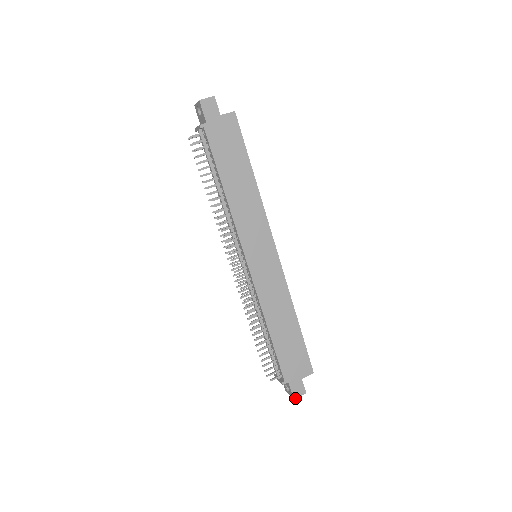
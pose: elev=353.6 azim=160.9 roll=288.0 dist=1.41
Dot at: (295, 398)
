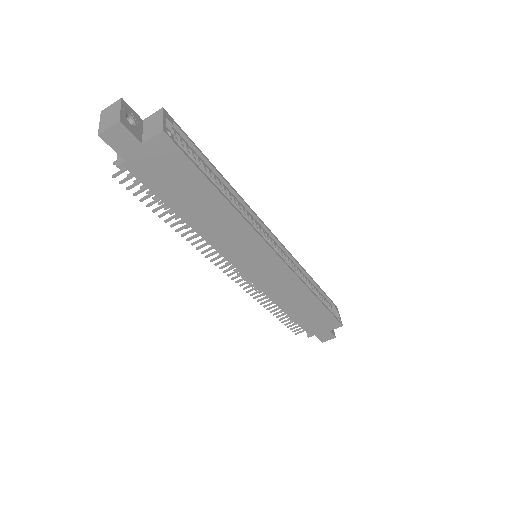
Dot at: occluded
